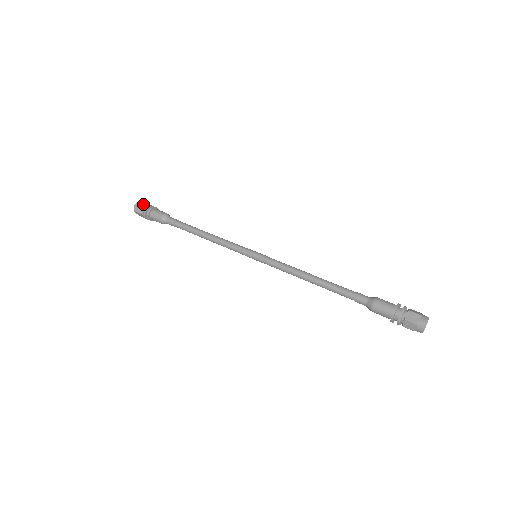
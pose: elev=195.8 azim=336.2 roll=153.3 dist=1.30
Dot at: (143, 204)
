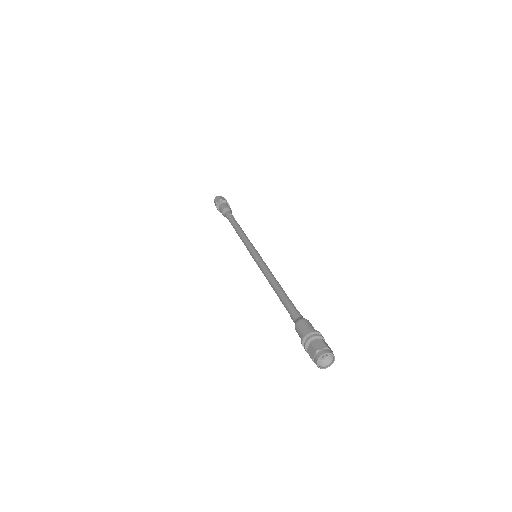
Dot at: (217, 199)
